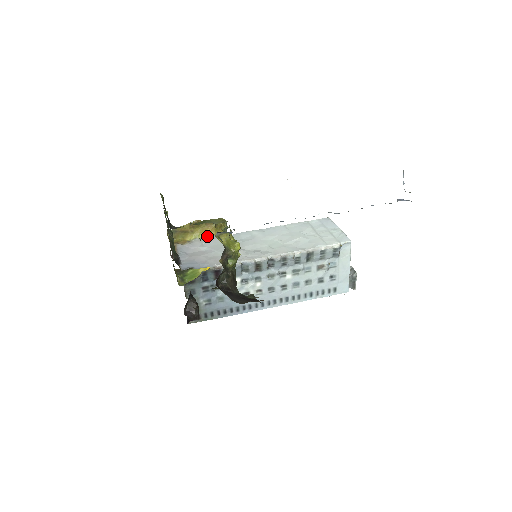
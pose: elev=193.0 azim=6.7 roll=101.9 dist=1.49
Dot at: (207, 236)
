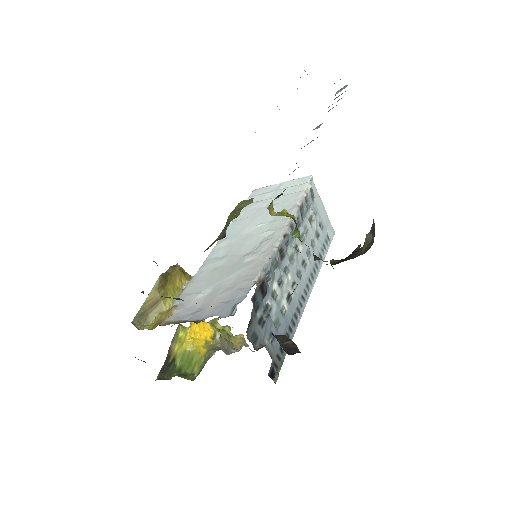
Dot at: (181, 288)
